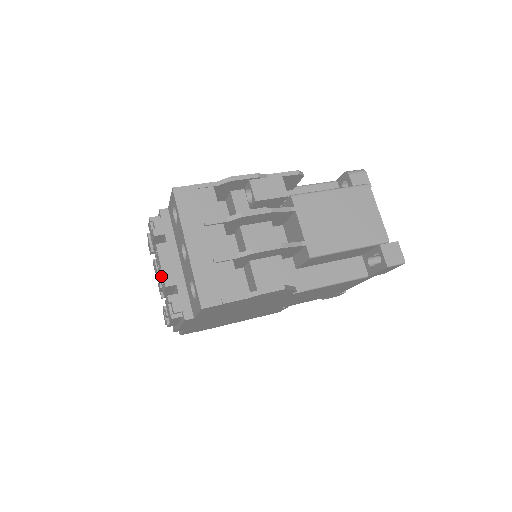
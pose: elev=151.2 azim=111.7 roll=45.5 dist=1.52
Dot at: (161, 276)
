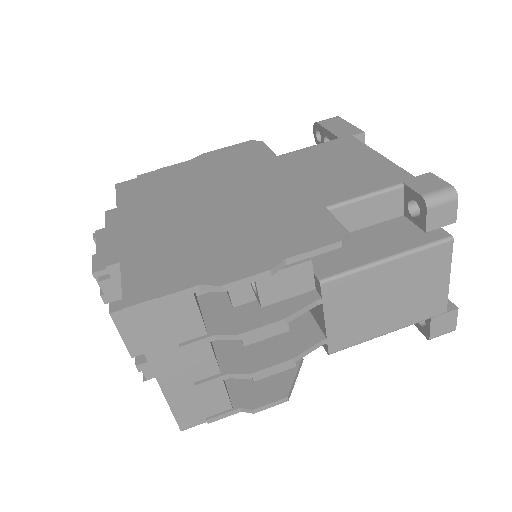
Dot at: occluded
